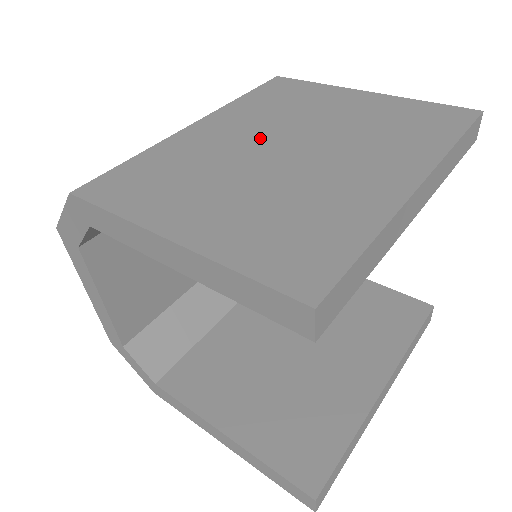
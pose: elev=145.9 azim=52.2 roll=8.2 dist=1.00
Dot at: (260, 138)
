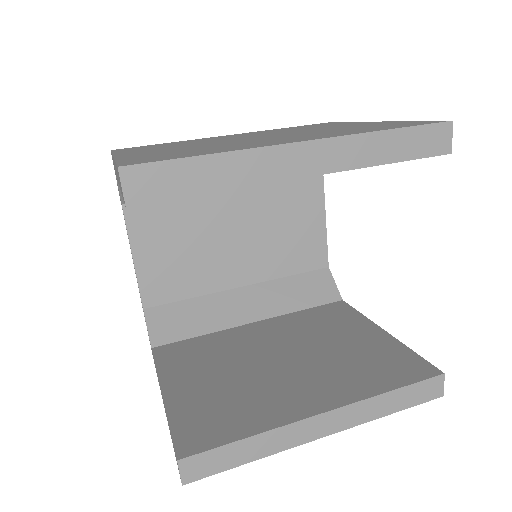
Dot at: (251, 136)
